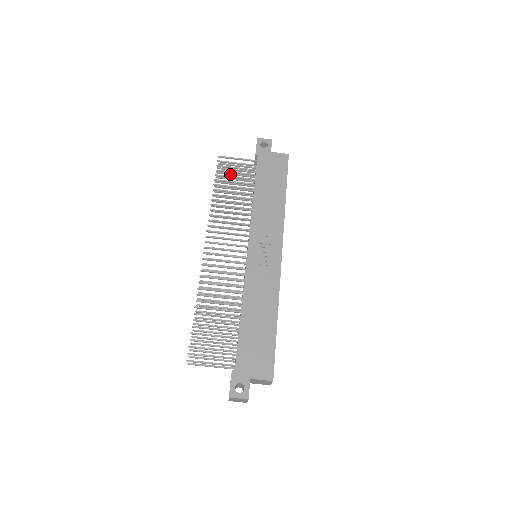
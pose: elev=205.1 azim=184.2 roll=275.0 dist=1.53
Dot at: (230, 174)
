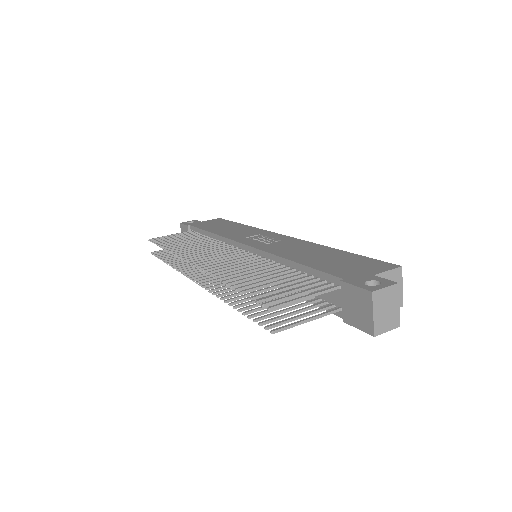
Dot at: occluded
